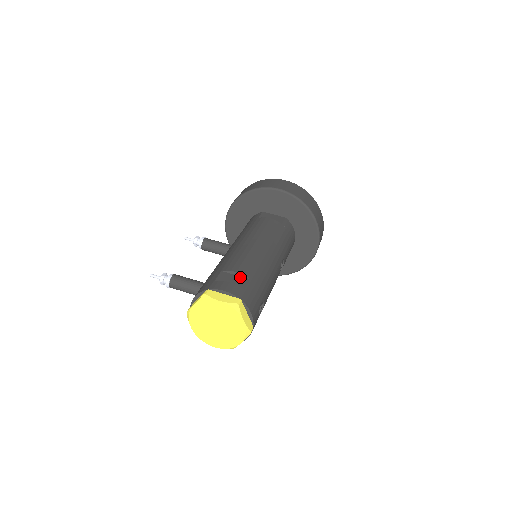
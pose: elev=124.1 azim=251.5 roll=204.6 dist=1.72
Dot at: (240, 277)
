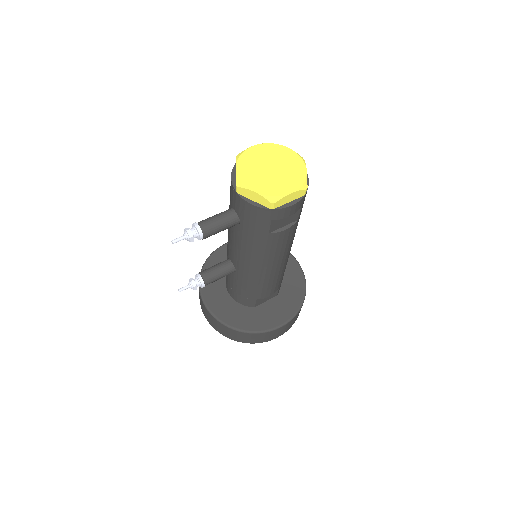
Dot at: occluded
